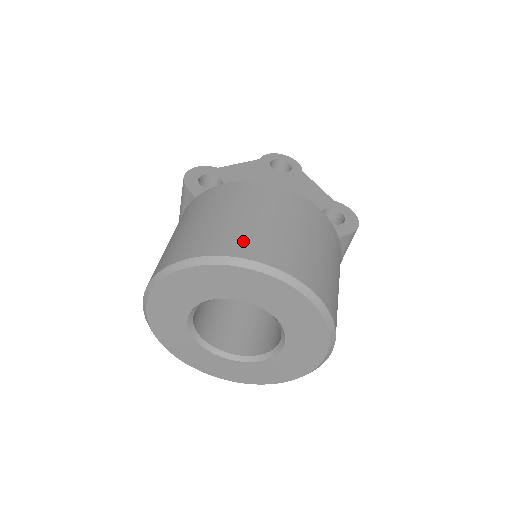
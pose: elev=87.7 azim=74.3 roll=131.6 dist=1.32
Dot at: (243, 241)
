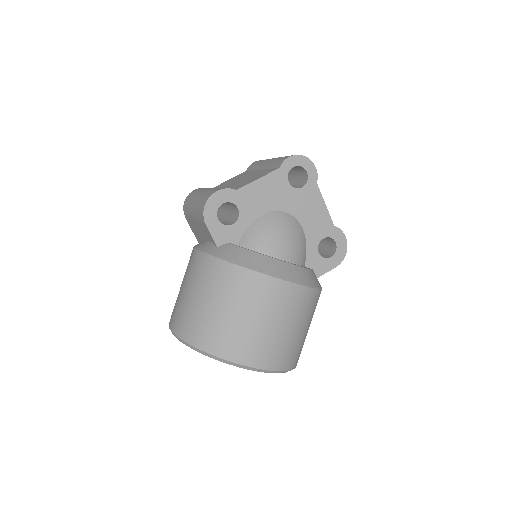
Dot at: (248, 349)
